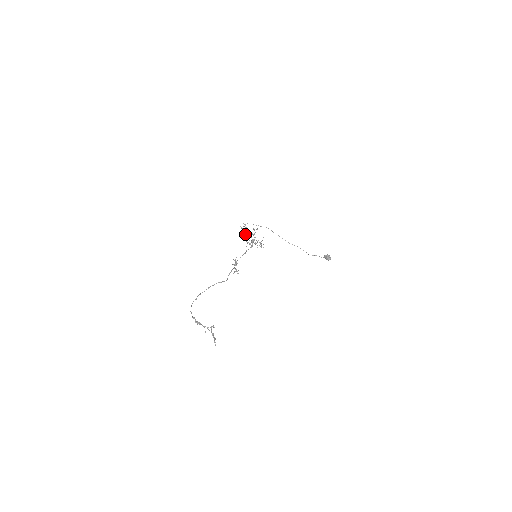
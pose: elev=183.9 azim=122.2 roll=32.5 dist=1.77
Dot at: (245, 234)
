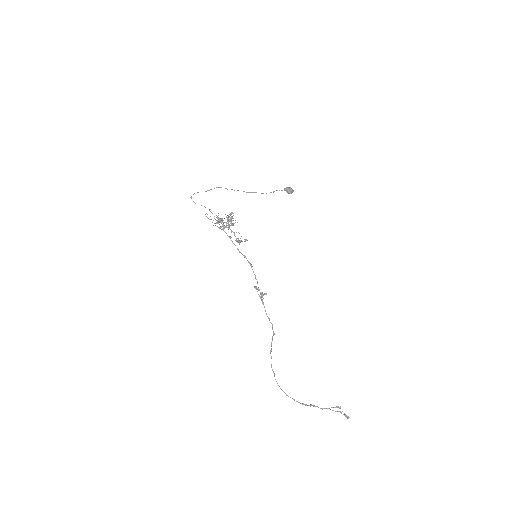
Dot at: occluded
